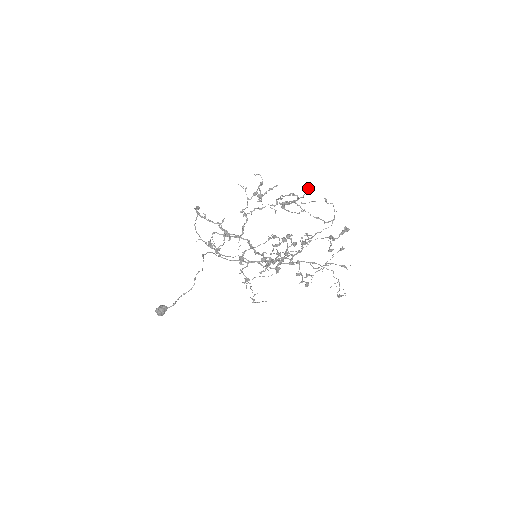
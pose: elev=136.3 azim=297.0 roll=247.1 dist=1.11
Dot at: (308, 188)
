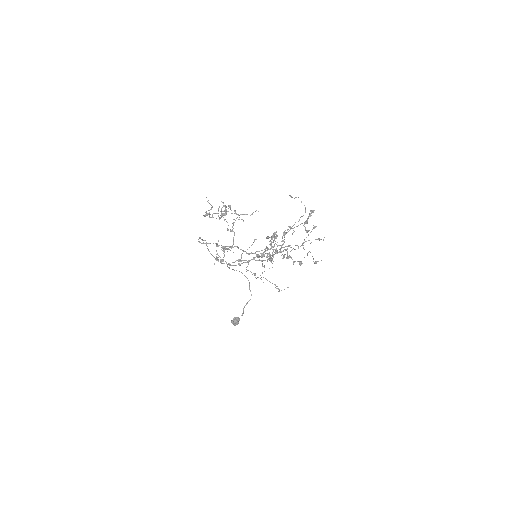
Dot at: (208, 200)
